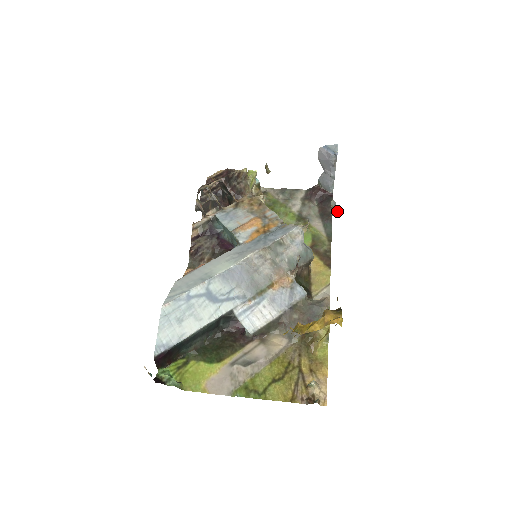
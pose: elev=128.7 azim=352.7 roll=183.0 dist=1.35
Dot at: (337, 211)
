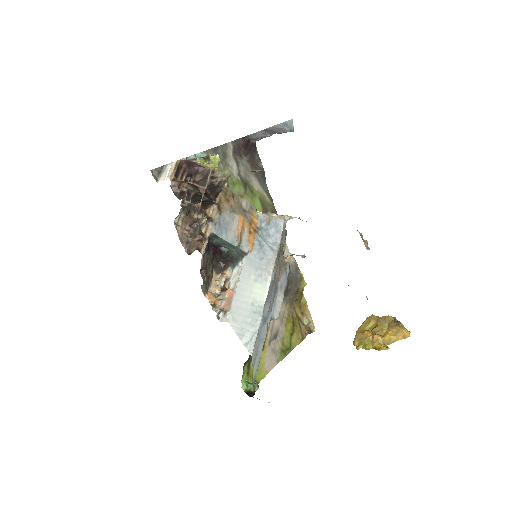
Dot at: (367, 244)
